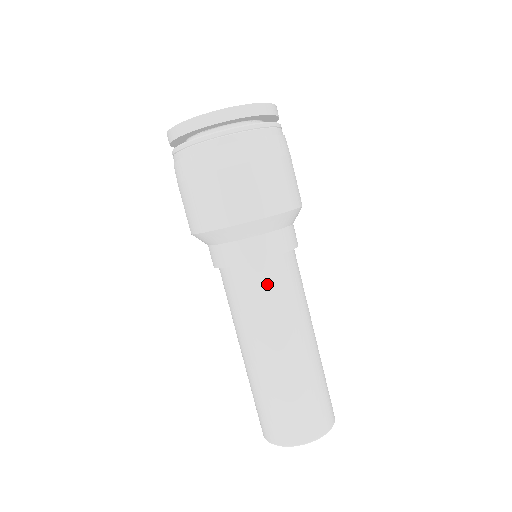
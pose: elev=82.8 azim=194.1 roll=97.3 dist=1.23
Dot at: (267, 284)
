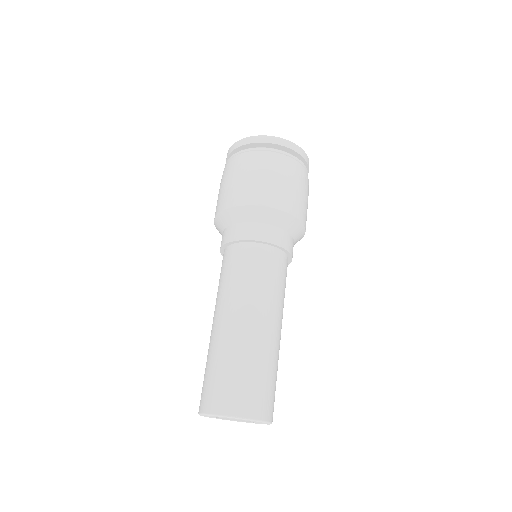
Dot at: (273, 266)
